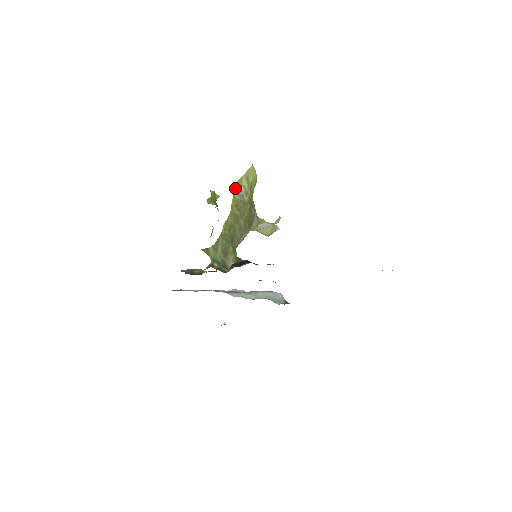
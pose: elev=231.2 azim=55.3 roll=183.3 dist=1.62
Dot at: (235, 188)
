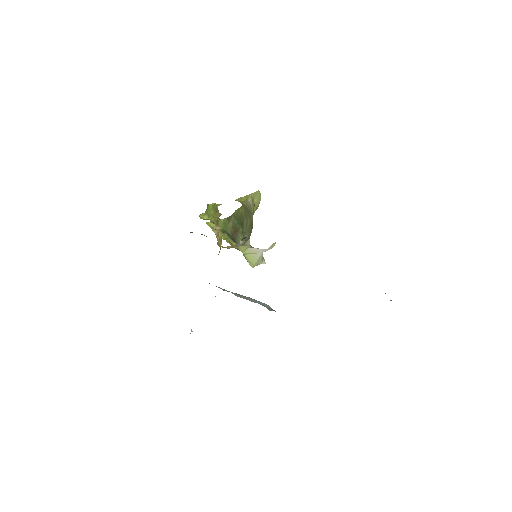
Dot at: (240, 201)
